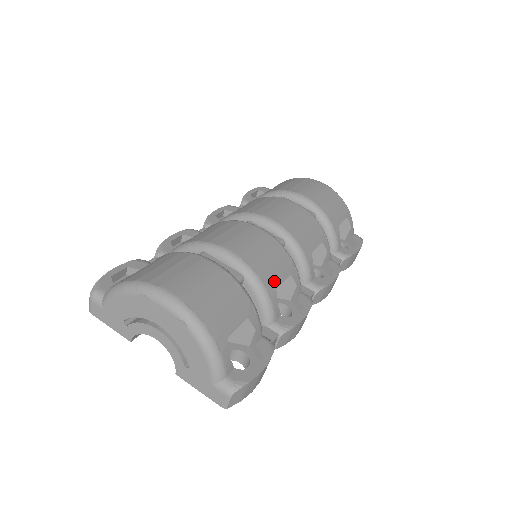
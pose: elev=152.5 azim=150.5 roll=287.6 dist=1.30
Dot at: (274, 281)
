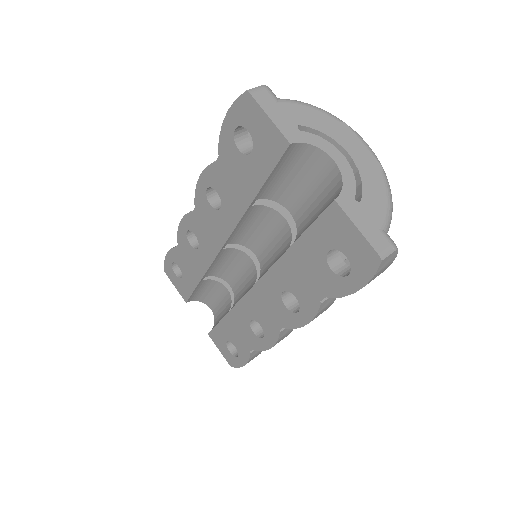
Dot at: occluded
